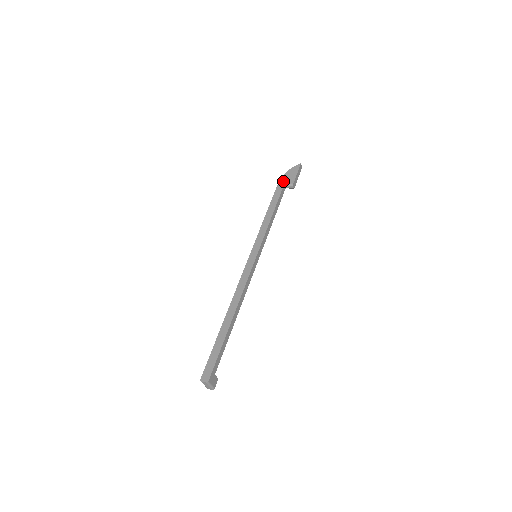
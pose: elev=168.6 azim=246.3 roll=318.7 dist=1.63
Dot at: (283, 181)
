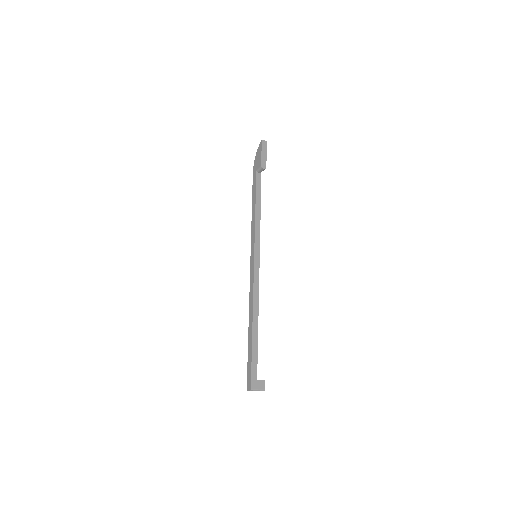
Dot at: (255, 168)
